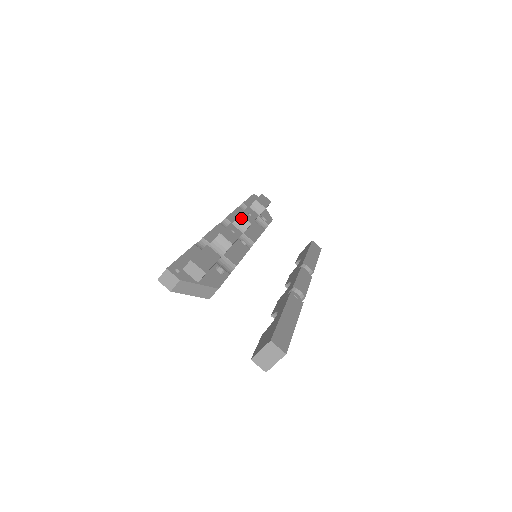
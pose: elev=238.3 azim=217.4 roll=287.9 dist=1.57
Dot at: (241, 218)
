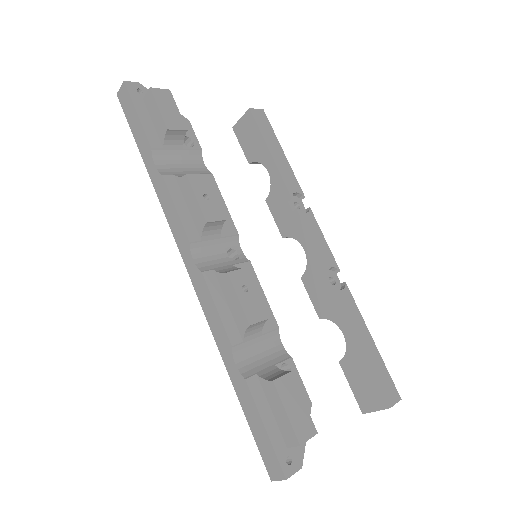
Dot at: (209, 225)
